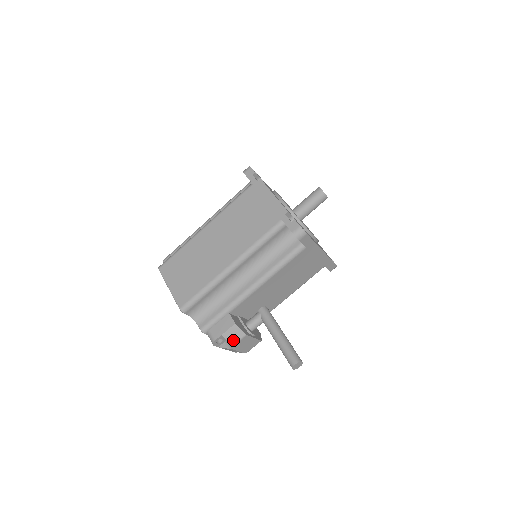
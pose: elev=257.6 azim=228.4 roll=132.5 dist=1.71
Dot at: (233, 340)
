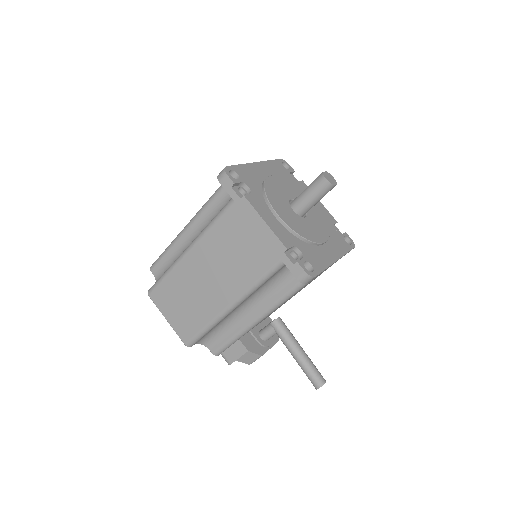
Dot at: (249, 361)
